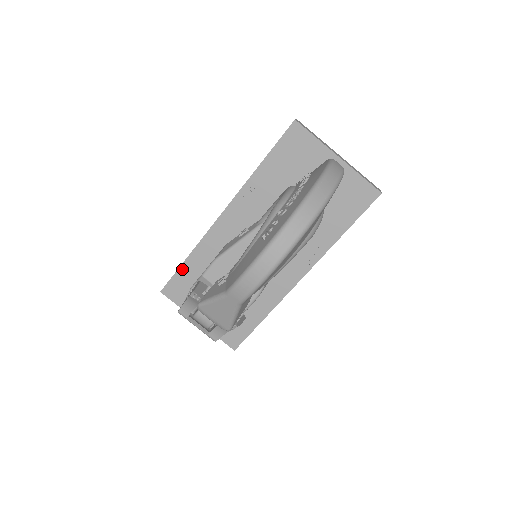
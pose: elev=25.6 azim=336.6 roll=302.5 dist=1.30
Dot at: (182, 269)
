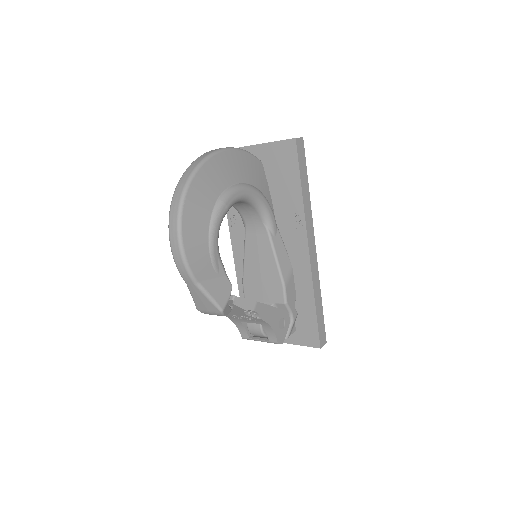
Dot at: occluded
